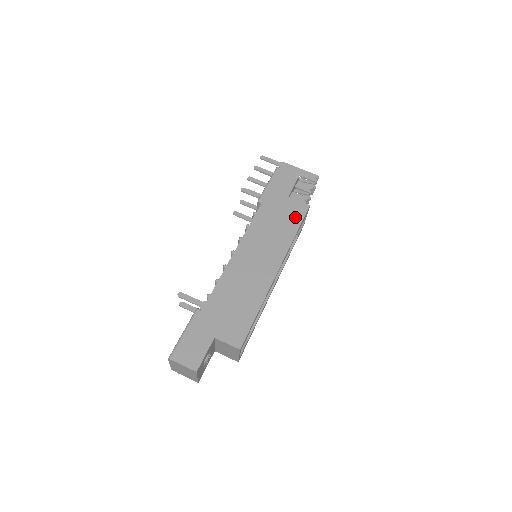
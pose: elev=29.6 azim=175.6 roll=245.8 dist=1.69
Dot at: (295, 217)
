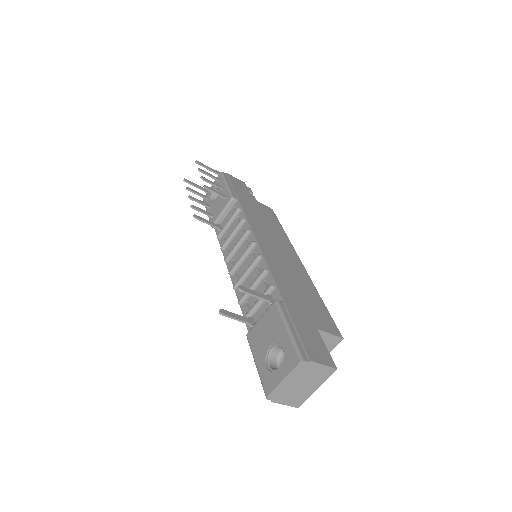
Dot at: (272, 217)
